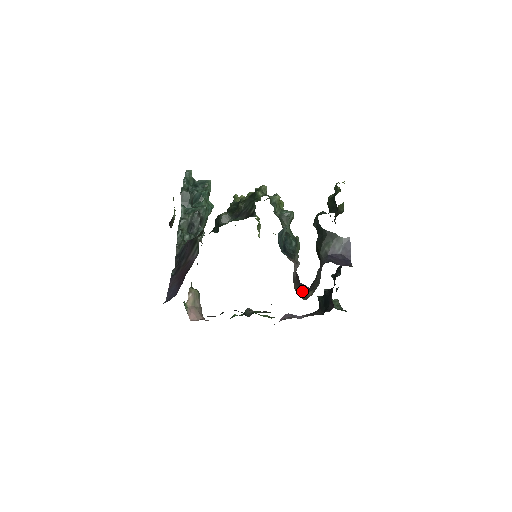
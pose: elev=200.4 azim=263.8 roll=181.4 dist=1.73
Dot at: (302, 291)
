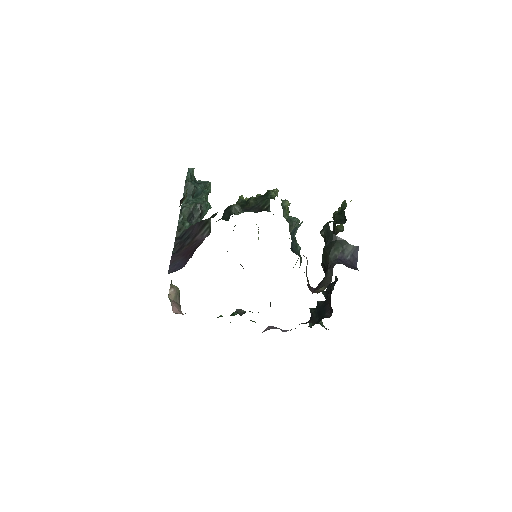
Dot at: (309, 289)
